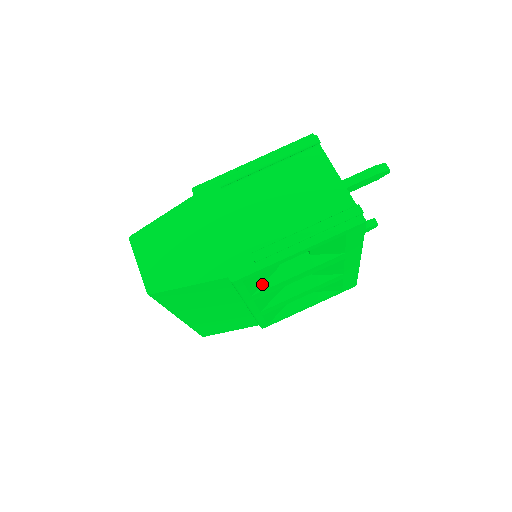
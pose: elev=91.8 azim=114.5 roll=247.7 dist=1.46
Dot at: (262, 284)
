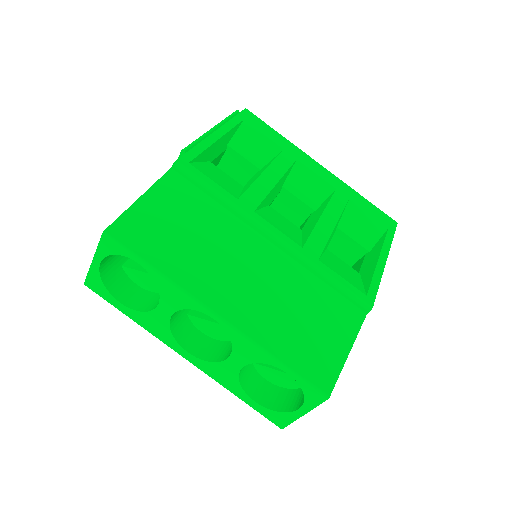
Dot at: (240, 194)
